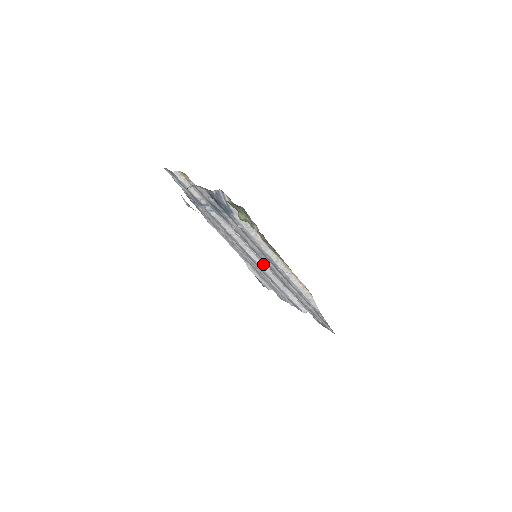
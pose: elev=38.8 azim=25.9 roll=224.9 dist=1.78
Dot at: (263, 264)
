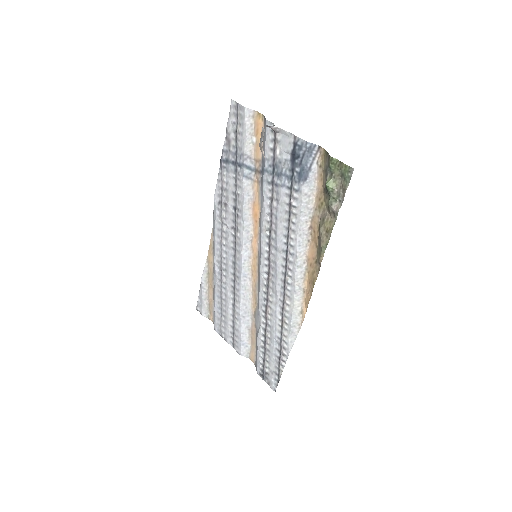
Dot at: (248, 272)
